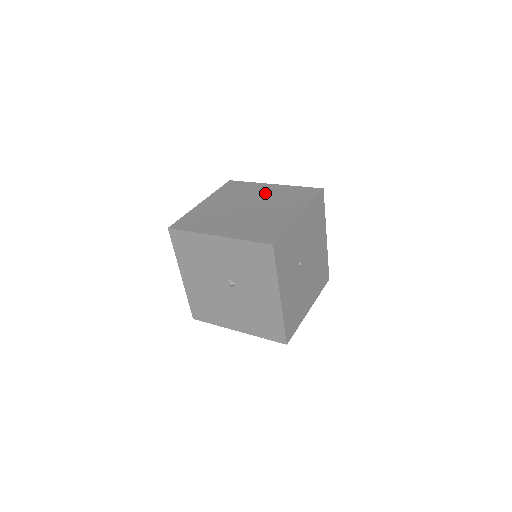
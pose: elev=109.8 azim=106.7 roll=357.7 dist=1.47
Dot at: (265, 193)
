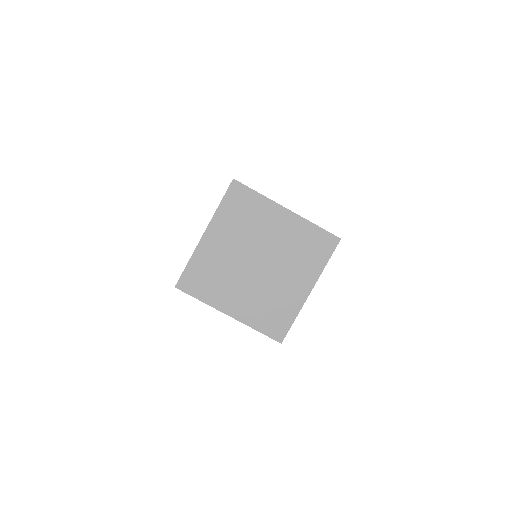
Dot at: (277, 232)
